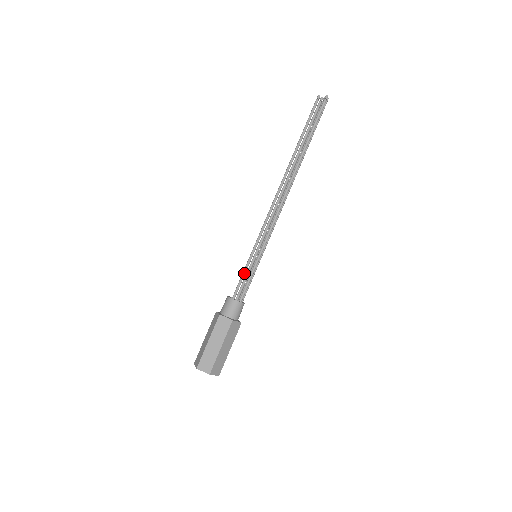
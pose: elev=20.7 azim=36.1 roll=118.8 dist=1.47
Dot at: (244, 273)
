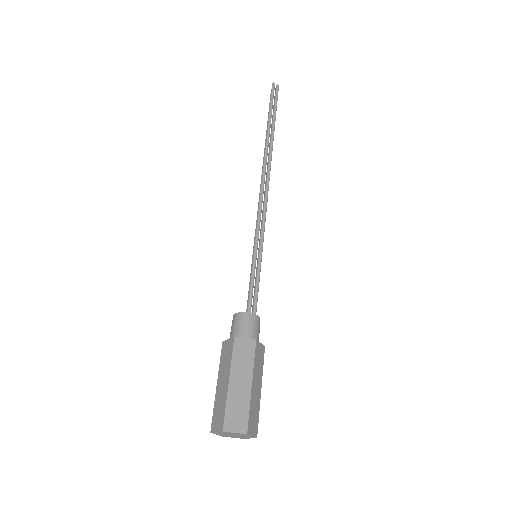
Dot at: occluded
